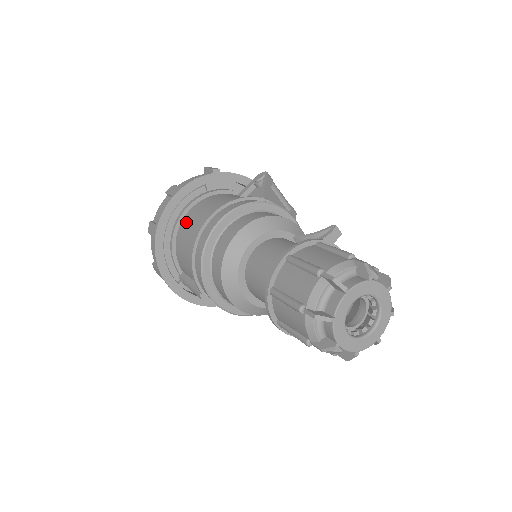
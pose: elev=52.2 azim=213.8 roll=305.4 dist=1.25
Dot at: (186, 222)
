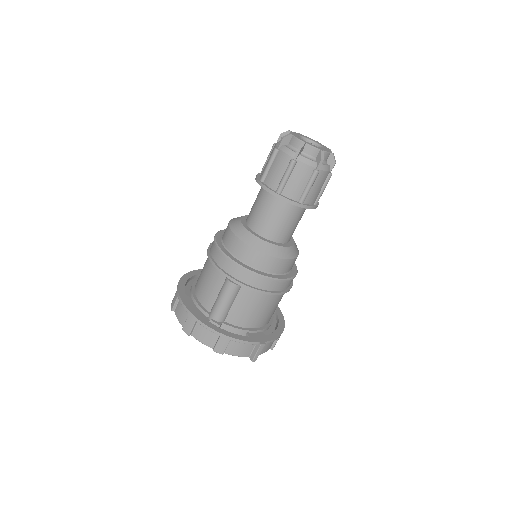
Dot at: (198, 278)
